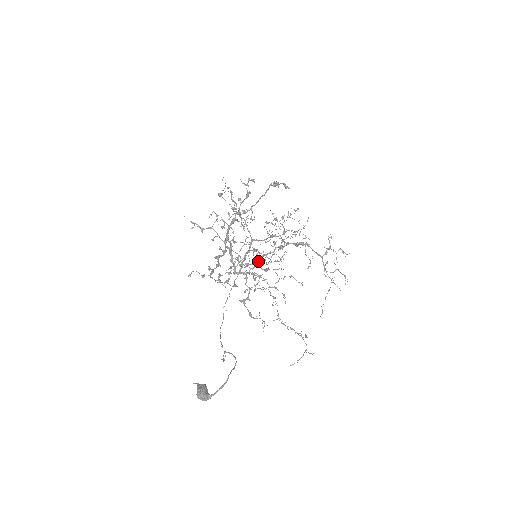
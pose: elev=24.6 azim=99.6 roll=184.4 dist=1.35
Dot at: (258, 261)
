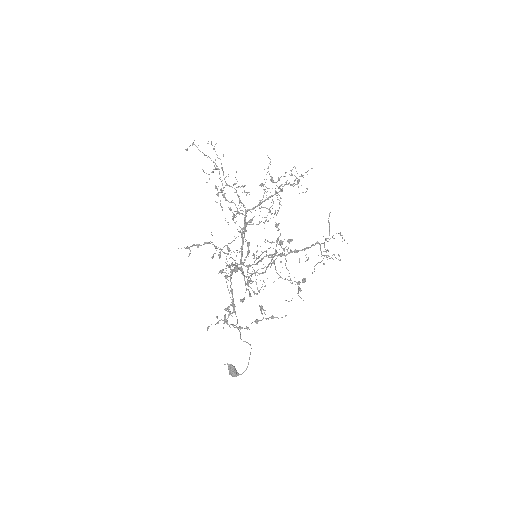
Dot at: occluded
